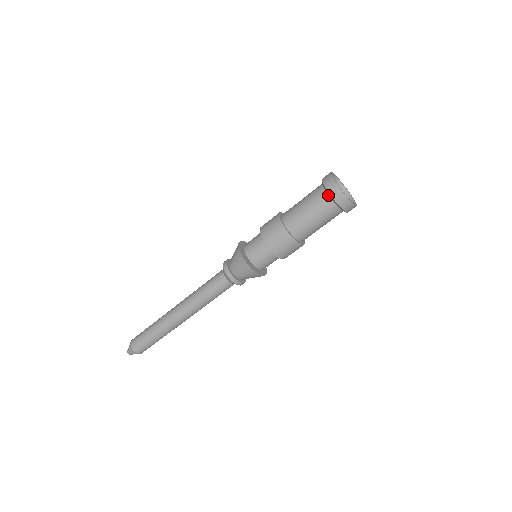
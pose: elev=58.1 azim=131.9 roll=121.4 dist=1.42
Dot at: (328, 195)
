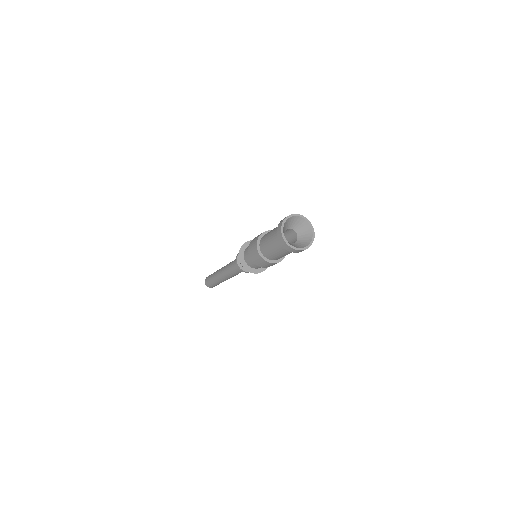
Dot at: (281, 243)
